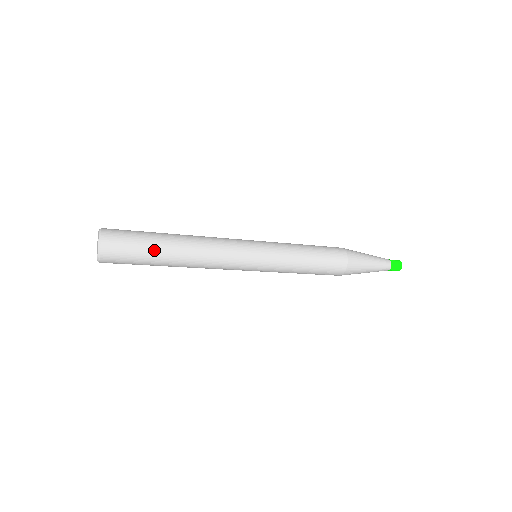
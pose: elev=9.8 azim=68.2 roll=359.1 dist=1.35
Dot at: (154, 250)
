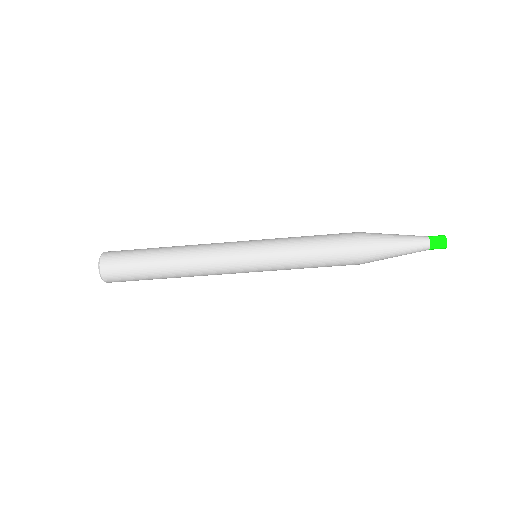
Dot at: (146, 264)
